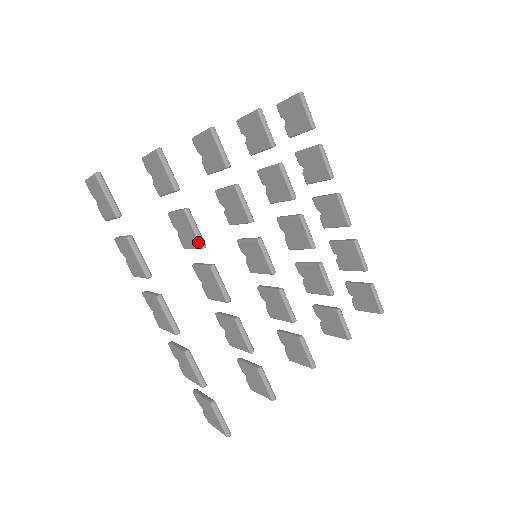
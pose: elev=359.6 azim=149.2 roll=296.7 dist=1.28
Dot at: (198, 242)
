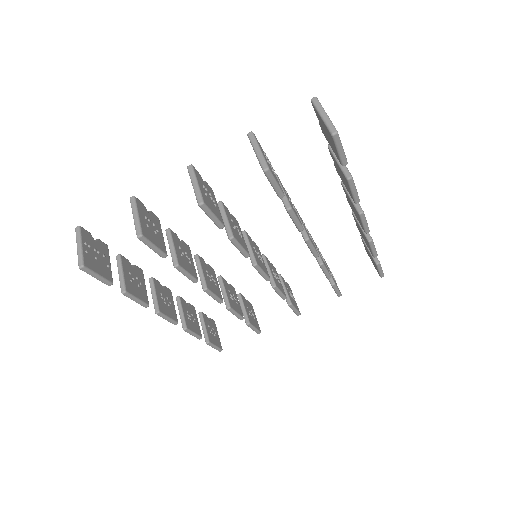
Dot at: occluded
